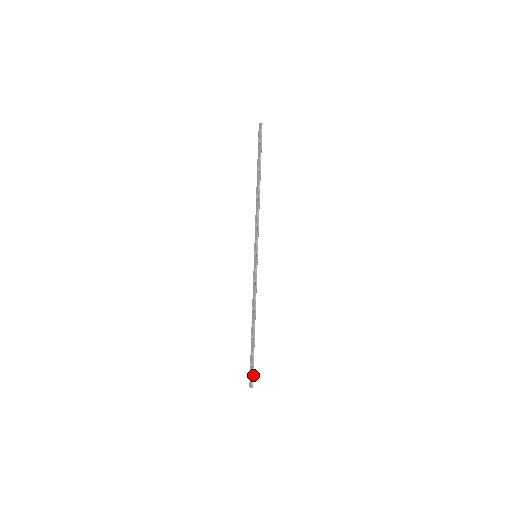
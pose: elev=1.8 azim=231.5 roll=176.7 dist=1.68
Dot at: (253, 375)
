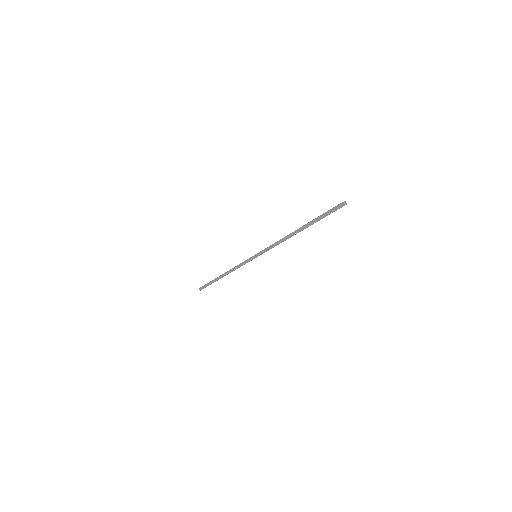
Dot at: occluded
